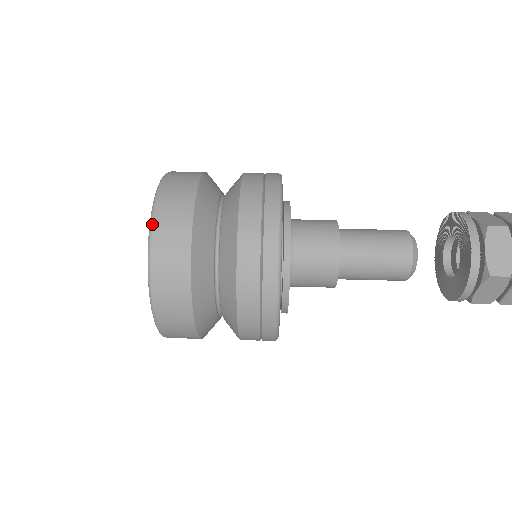
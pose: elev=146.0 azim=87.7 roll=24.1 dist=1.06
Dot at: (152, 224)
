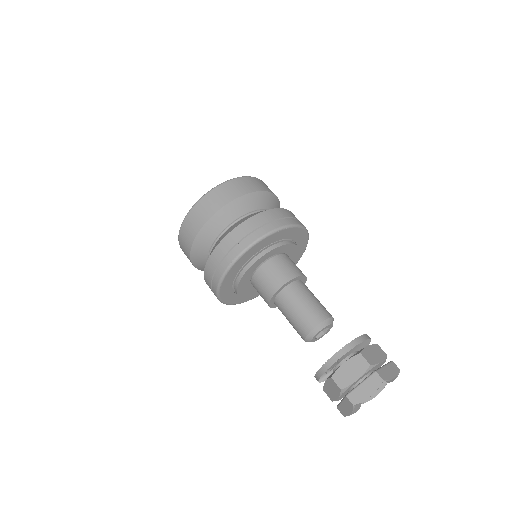
Dot at: (210, 191)
